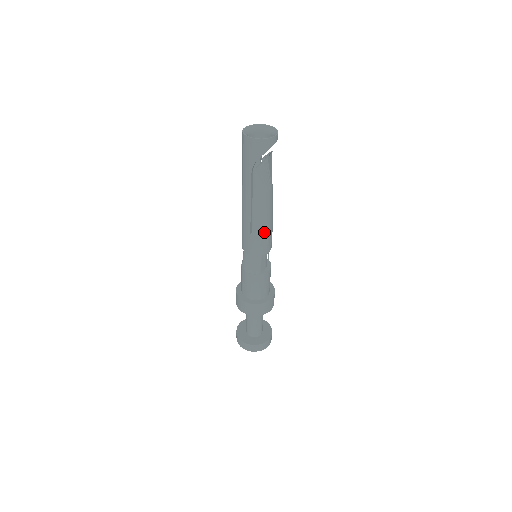
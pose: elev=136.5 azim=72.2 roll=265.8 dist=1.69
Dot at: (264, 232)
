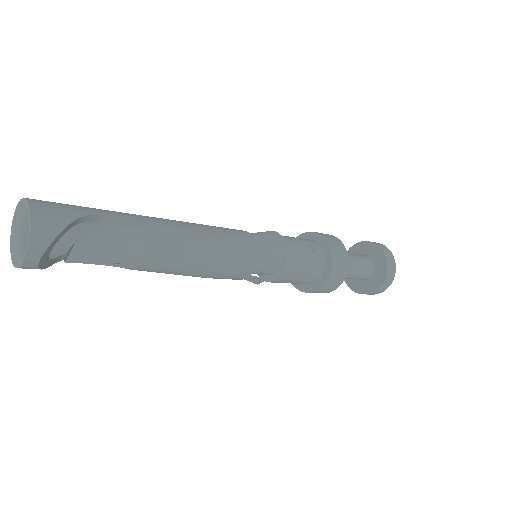
Dot at: occluded
